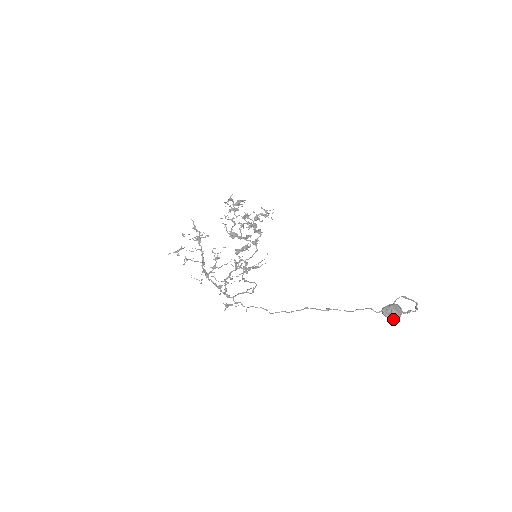
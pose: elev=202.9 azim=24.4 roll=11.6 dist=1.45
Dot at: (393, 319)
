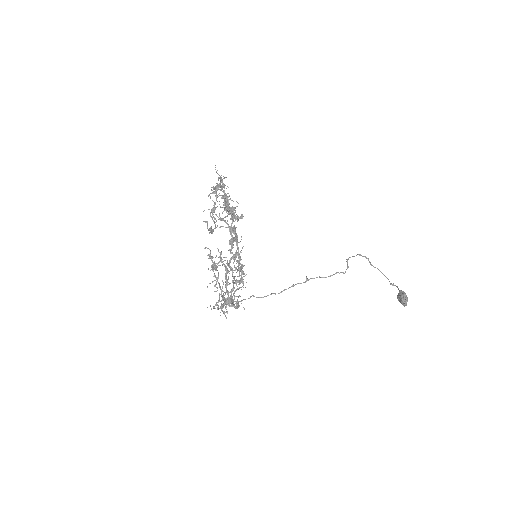
Dot at: occluded
